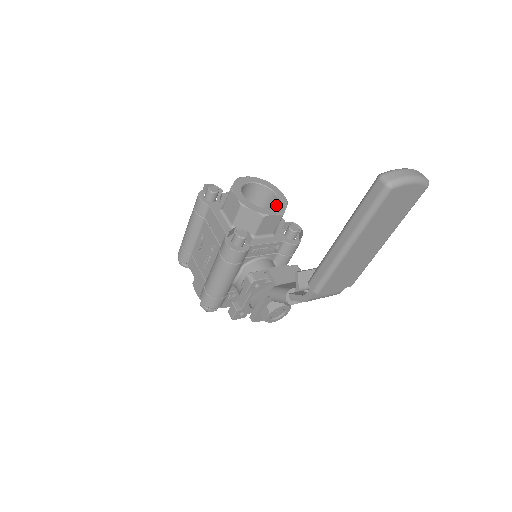
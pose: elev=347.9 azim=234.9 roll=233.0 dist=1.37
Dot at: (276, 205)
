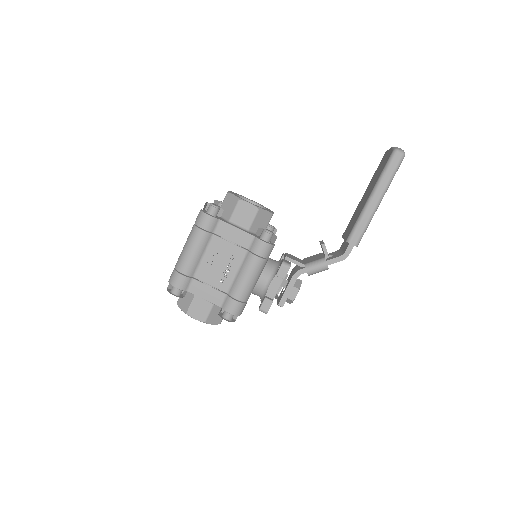
Dot at: occluded
